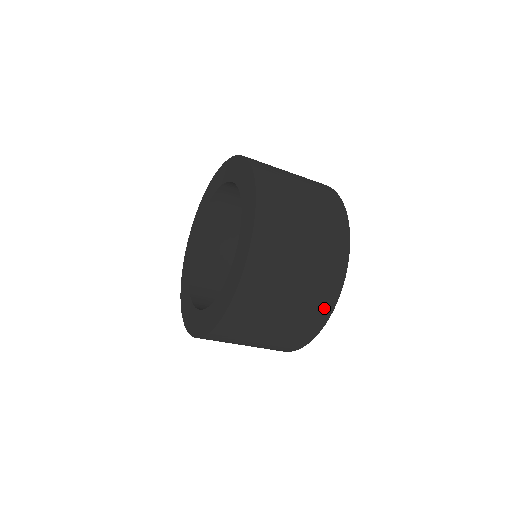
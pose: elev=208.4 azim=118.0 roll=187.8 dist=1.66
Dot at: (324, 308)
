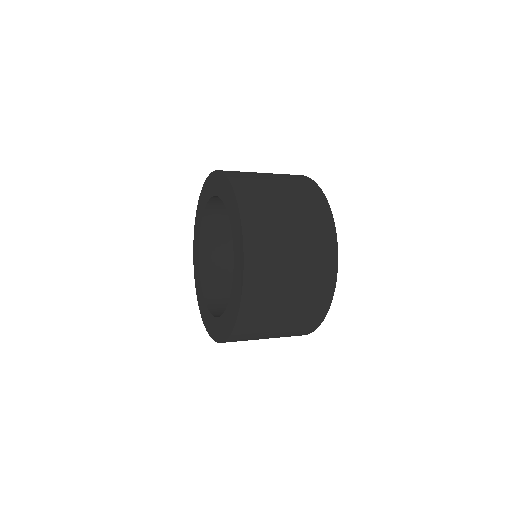
Dot at: (328, 270)
